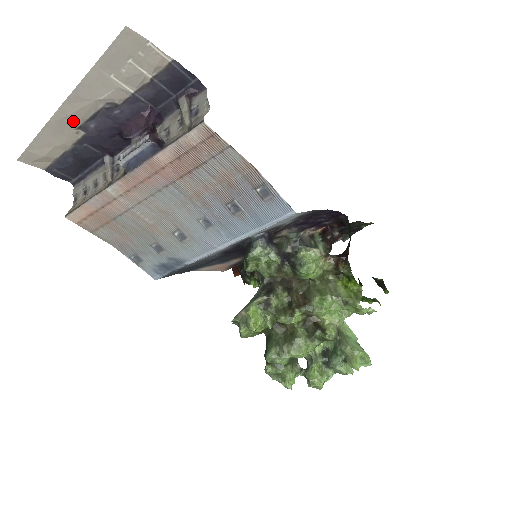
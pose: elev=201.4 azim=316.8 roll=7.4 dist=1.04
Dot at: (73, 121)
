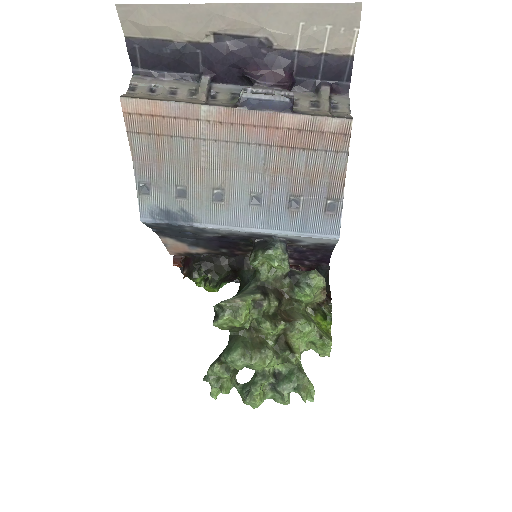
Dot at: (220, 24)
